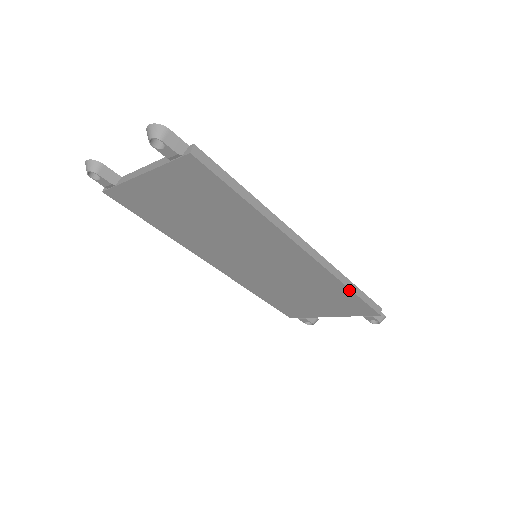
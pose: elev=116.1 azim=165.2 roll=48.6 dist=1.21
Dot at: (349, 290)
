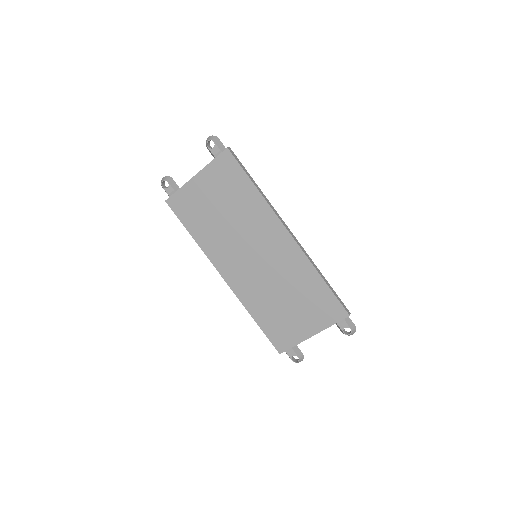
Dot at: (322, 280)
